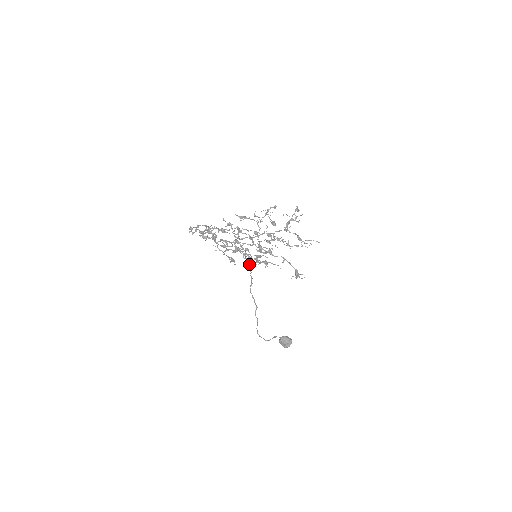
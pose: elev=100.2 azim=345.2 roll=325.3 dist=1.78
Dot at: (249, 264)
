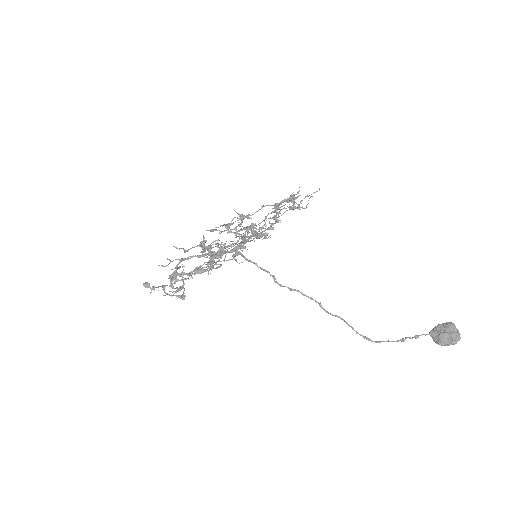
Dot at: occluded
